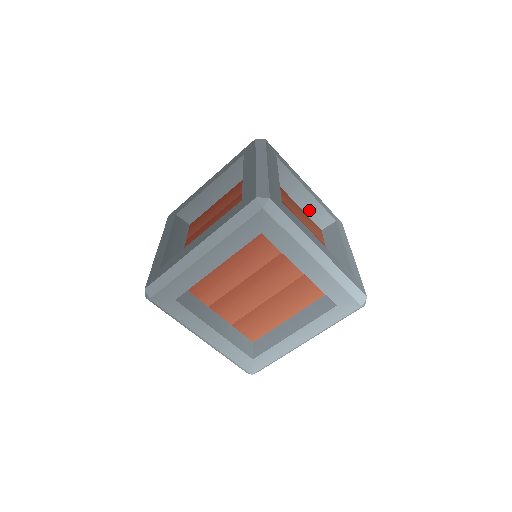
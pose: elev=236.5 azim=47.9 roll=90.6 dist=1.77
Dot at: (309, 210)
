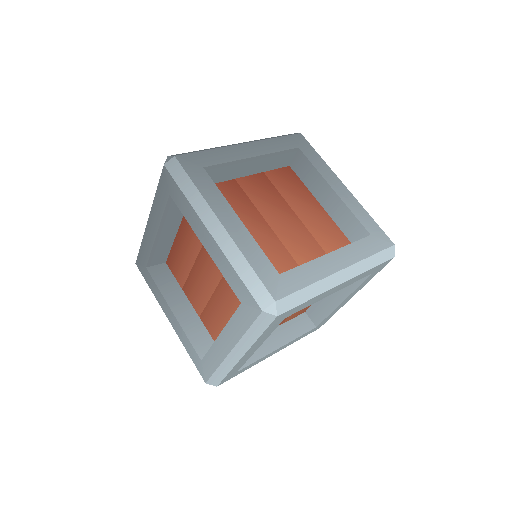
Dot at: (337, 216)
